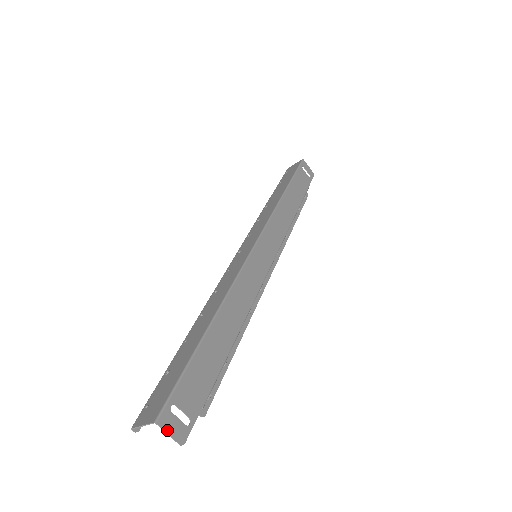
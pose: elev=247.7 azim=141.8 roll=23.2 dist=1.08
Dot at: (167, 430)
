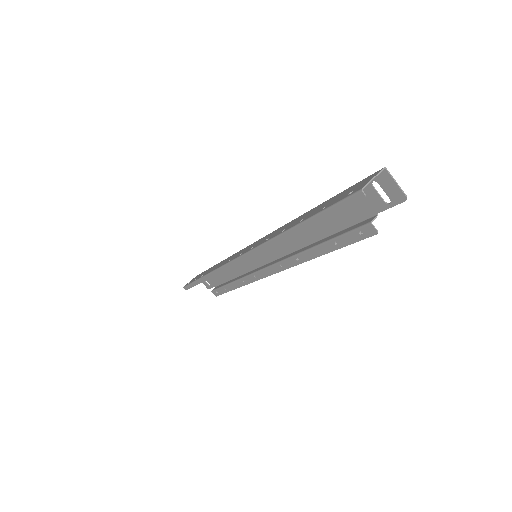
Dot at: (393, 180)
